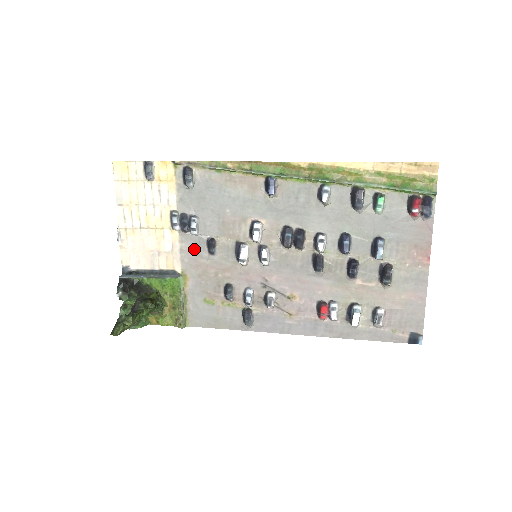
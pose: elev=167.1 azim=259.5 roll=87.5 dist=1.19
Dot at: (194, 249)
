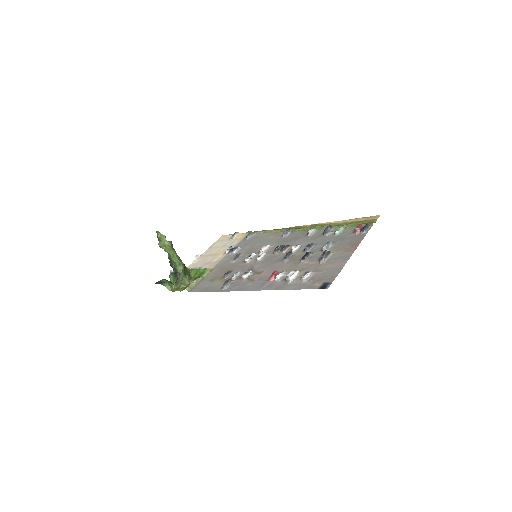
Dot at: (227, 260)
